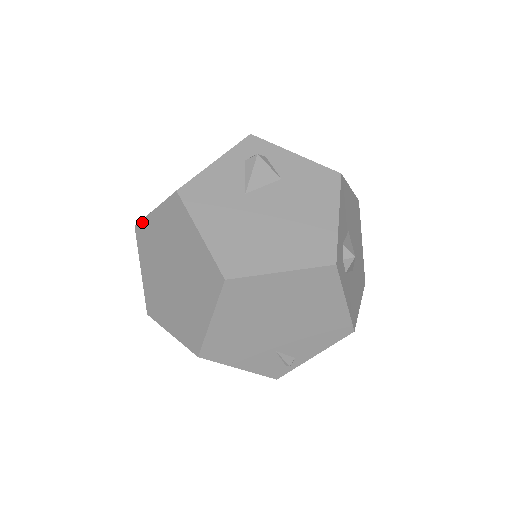
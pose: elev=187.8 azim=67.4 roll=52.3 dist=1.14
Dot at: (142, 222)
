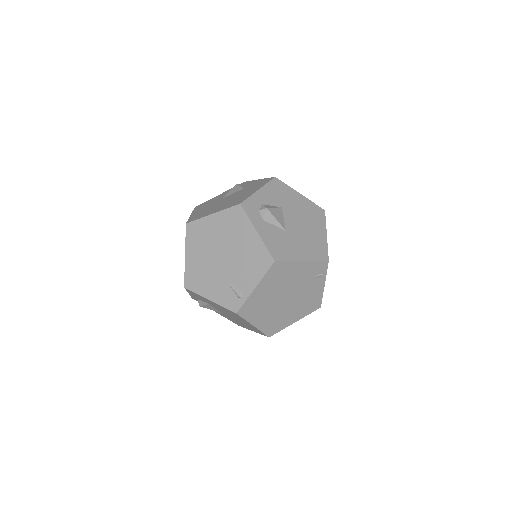
Dot at: occluded
